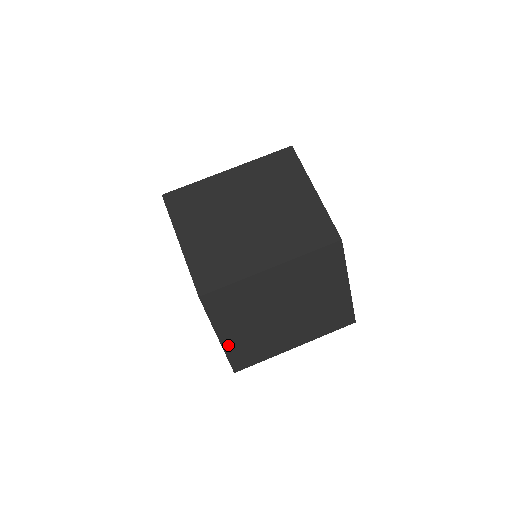
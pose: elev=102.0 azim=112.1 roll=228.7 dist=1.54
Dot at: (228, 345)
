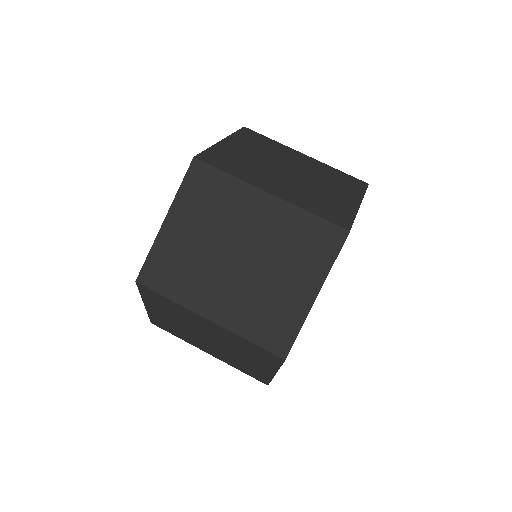
Dot at: (163, 239)
